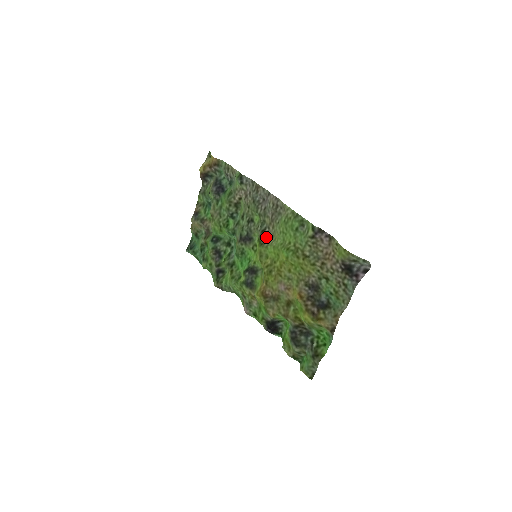
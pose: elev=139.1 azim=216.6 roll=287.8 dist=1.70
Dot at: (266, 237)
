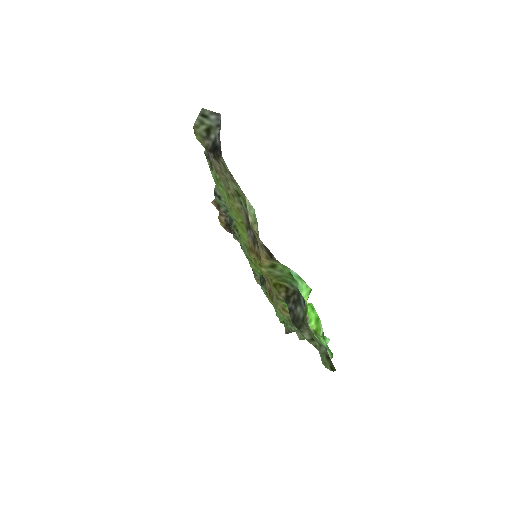
Dot at: occluded
